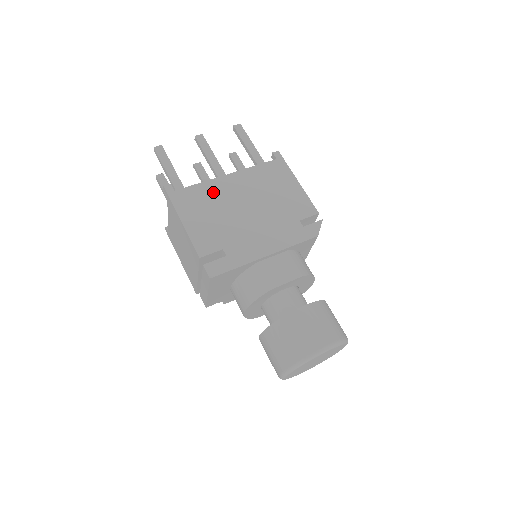
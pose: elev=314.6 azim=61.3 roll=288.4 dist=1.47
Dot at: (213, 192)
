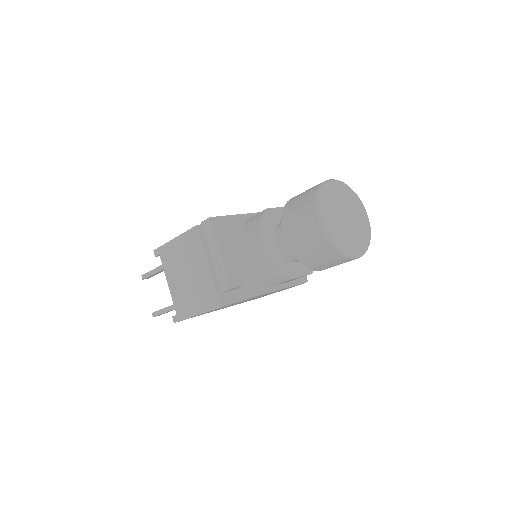
Dot at: occluded
